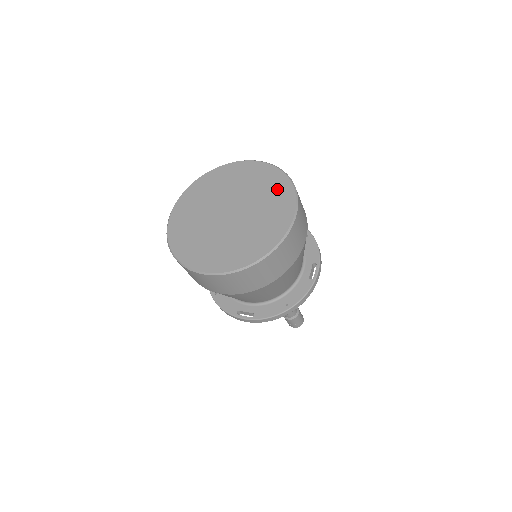
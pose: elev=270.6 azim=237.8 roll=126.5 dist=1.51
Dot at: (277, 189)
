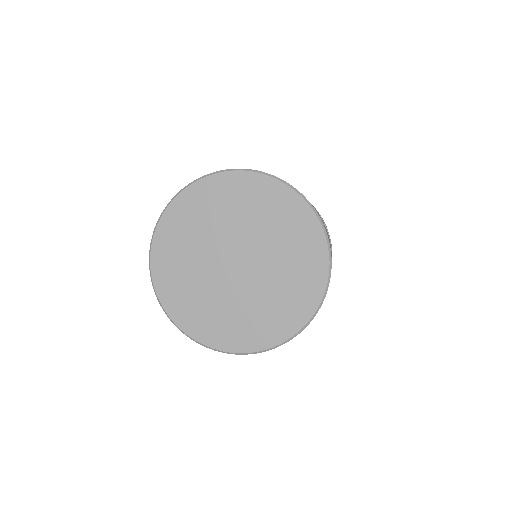
Dot at: (308, 264)
